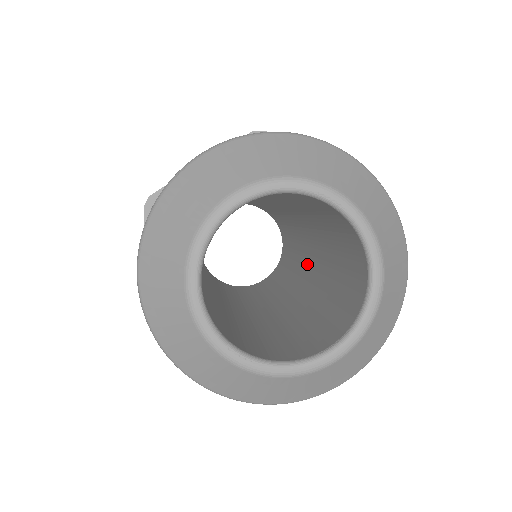
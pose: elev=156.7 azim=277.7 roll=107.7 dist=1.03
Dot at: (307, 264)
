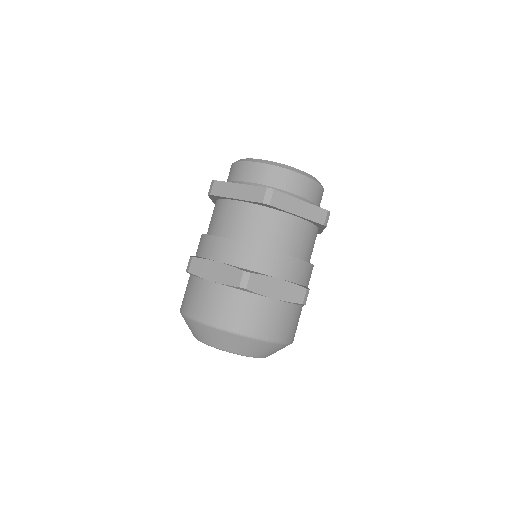
Dot at: occluded
